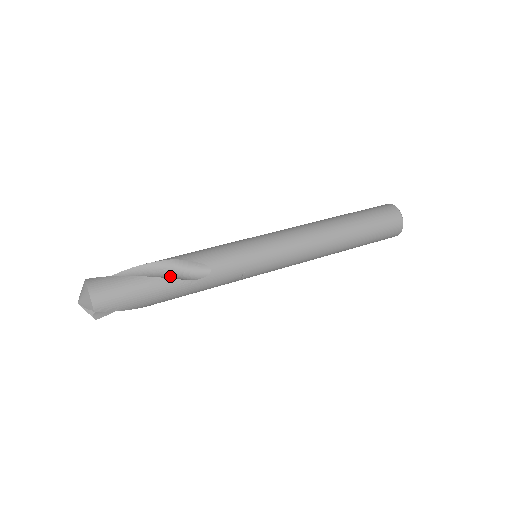
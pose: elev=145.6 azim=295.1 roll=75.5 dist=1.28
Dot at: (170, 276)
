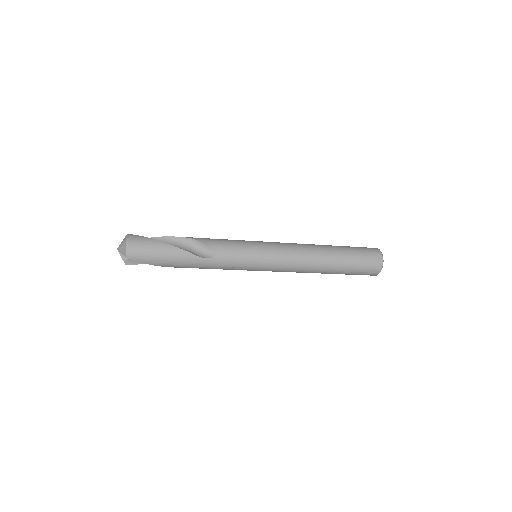
Dot at: (187, 250)
